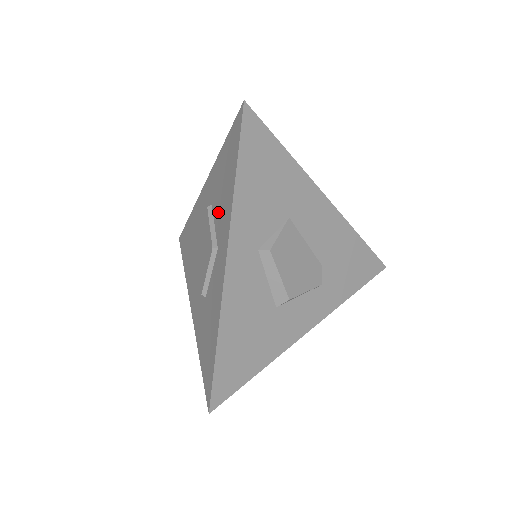
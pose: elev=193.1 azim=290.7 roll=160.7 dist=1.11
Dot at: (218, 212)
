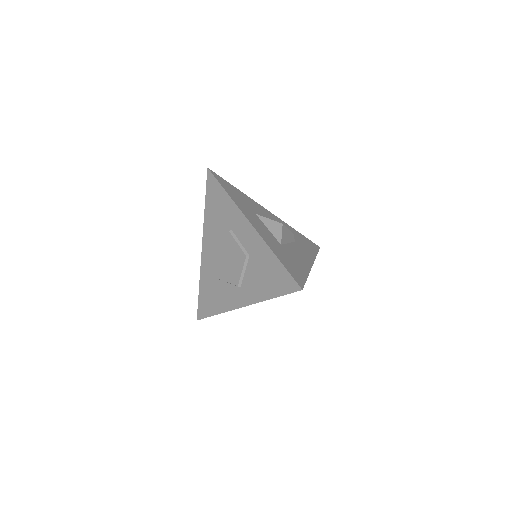
Dot at: (251, 275)
